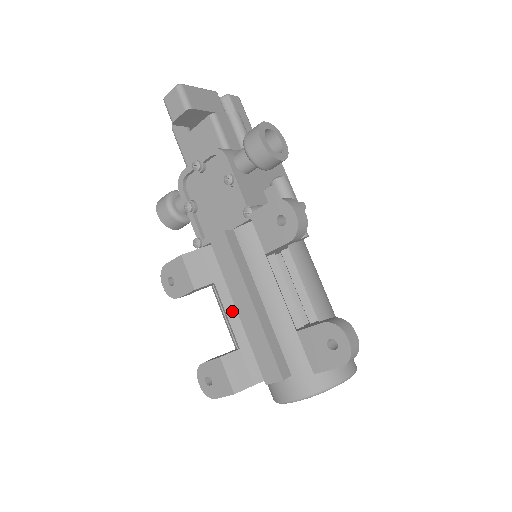
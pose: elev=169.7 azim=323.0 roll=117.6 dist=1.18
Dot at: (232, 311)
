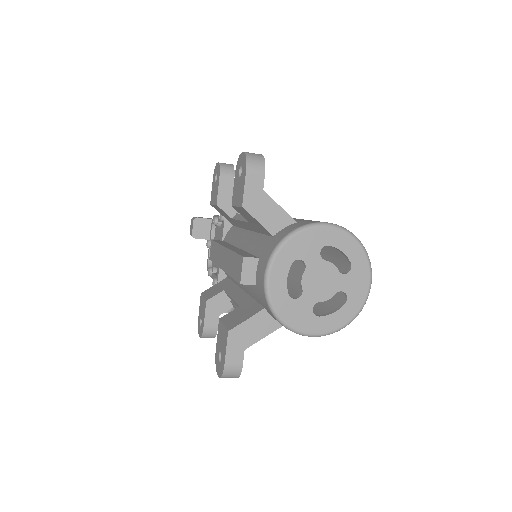
Dot at: (236, 293)
